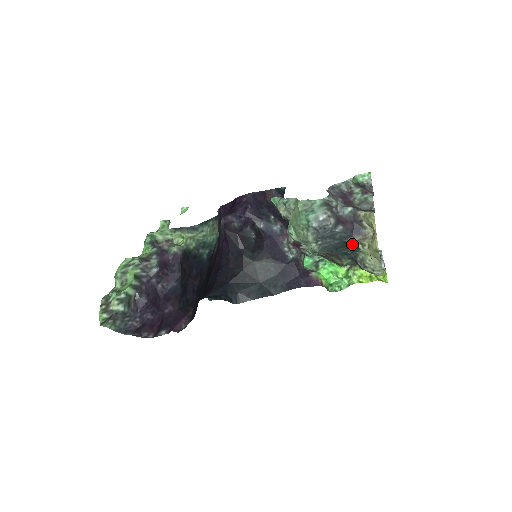
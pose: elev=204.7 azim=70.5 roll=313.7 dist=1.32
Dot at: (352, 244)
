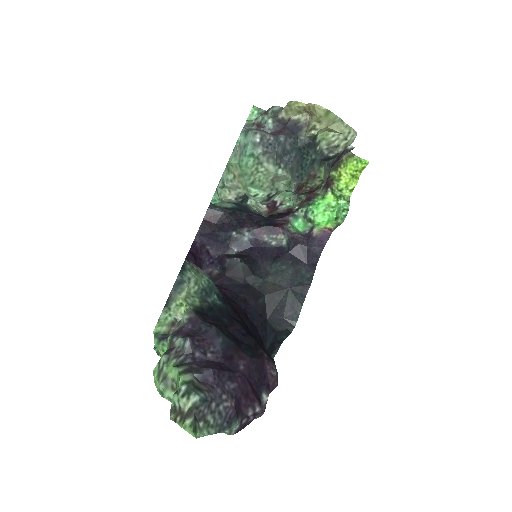
Dot at: (306, 142)
